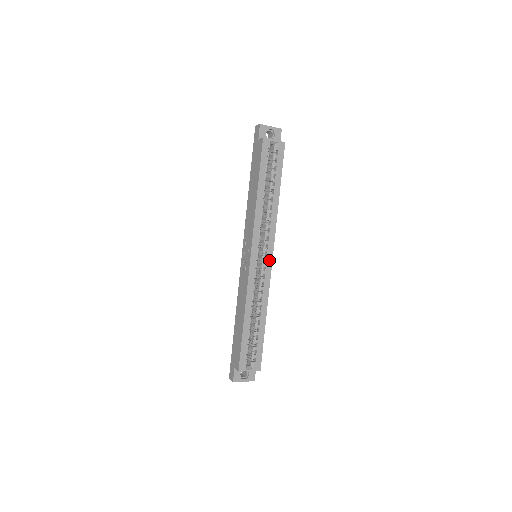
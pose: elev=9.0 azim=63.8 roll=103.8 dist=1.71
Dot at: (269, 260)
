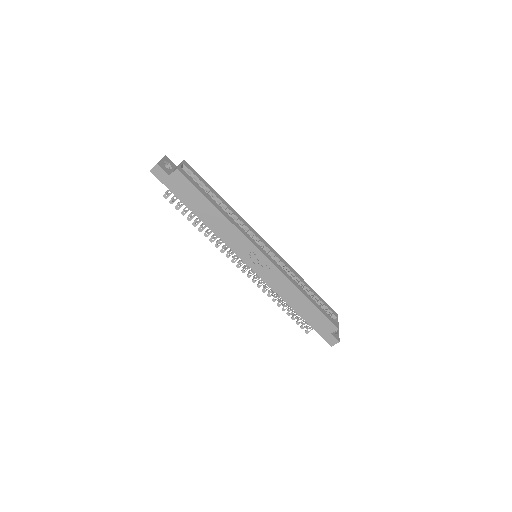
Dot at: (268, 246)
